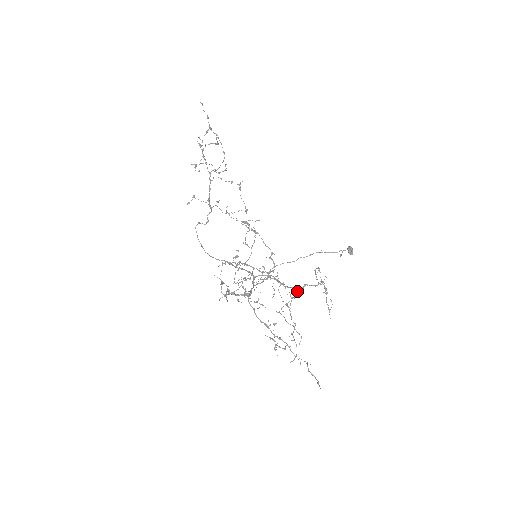
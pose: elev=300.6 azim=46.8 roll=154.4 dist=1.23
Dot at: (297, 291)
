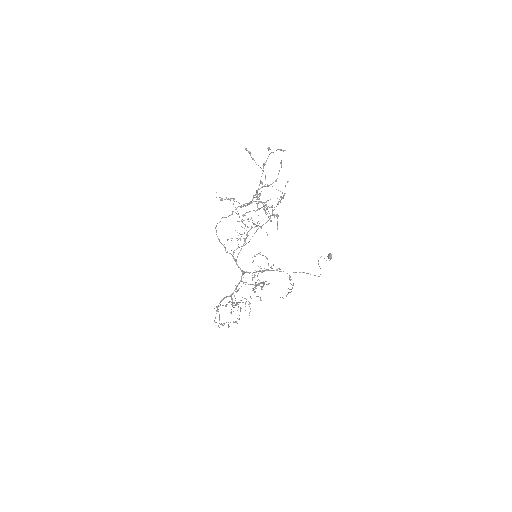
Dot at: (272, 270)
